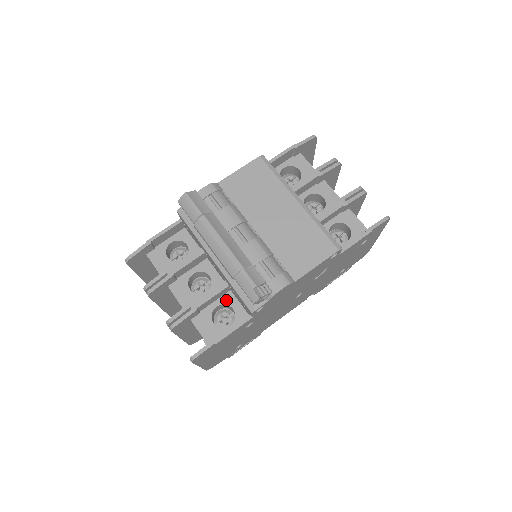
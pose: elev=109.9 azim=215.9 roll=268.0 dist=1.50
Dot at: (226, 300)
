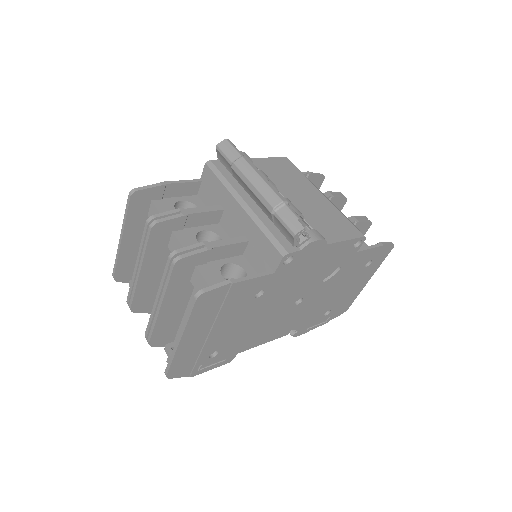
Dot at: (238, 261)
